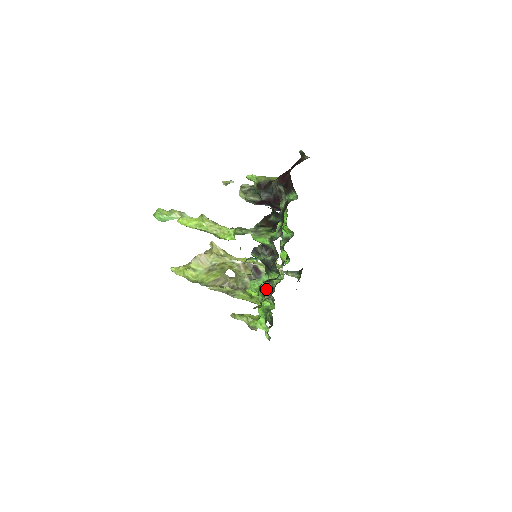
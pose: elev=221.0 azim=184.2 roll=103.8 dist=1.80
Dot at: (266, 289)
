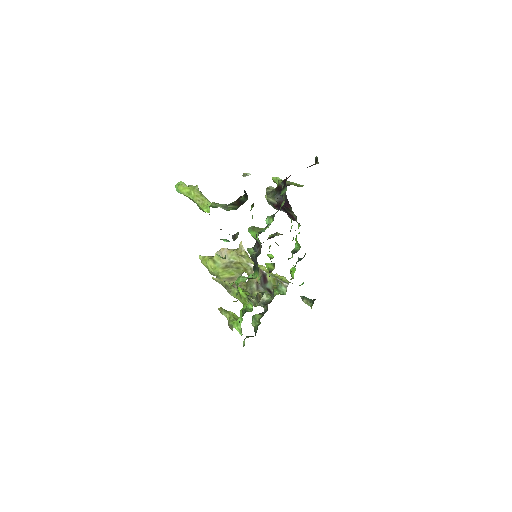
Dot at: (258, 294)
